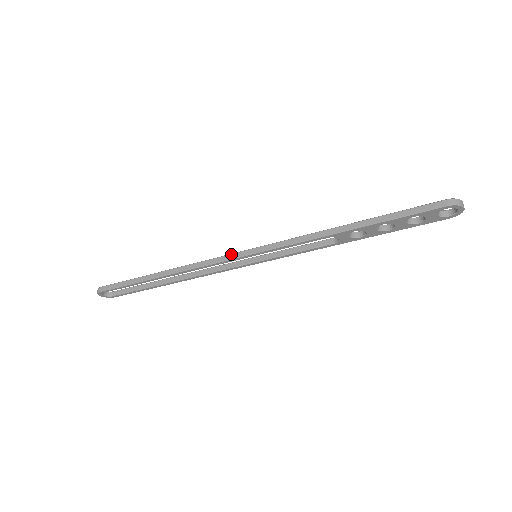
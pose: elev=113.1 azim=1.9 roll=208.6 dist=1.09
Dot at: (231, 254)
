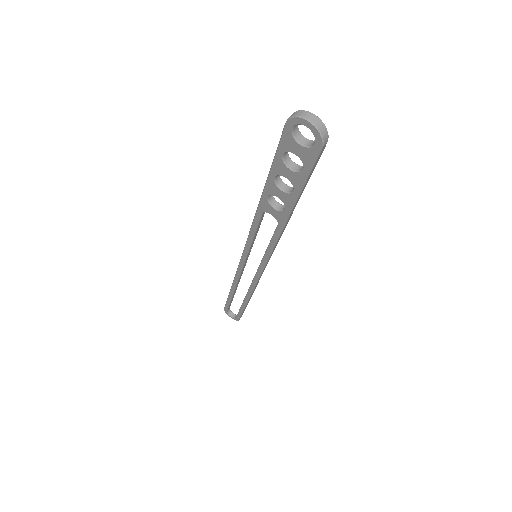
Dot at: occluded
